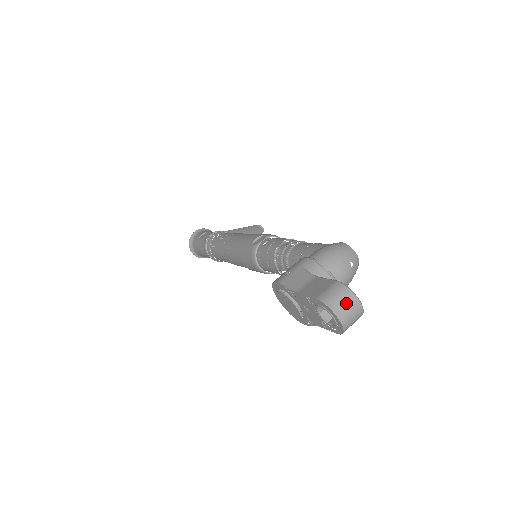
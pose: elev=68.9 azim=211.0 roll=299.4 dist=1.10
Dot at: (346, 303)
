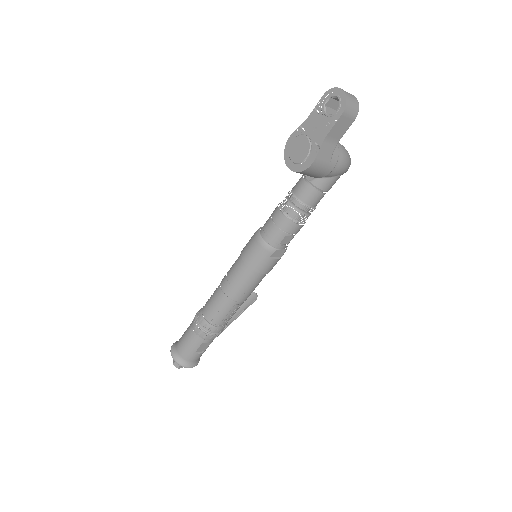
Dot at: (345, 91)
